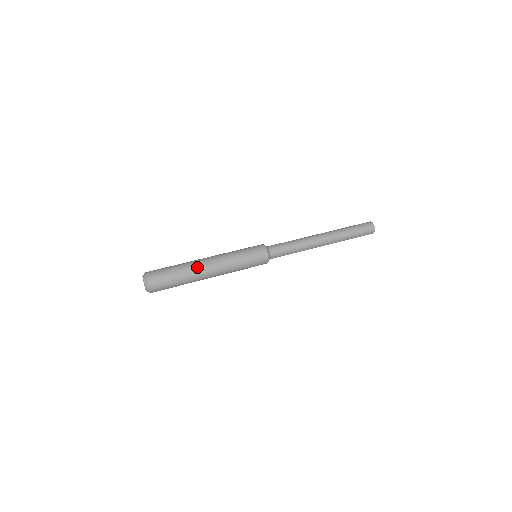
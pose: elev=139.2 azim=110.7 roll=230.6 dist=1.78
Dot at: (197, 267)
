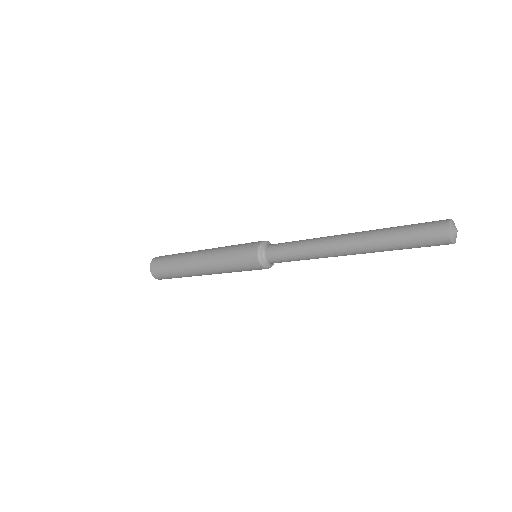
Dot at: (187, 260)
